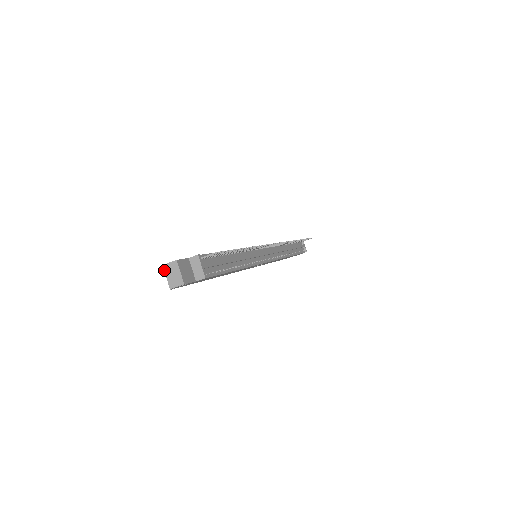
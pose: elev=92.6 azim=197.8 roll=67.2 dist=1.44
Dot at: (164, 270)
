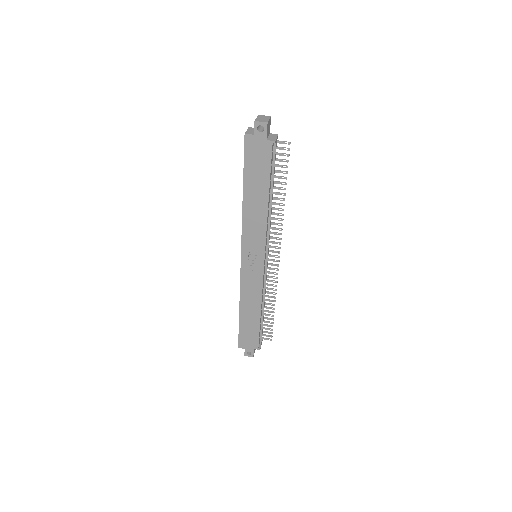
Dot at: (257, 116)
